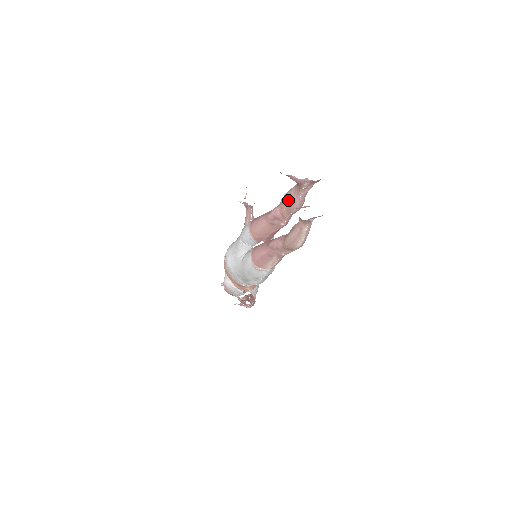
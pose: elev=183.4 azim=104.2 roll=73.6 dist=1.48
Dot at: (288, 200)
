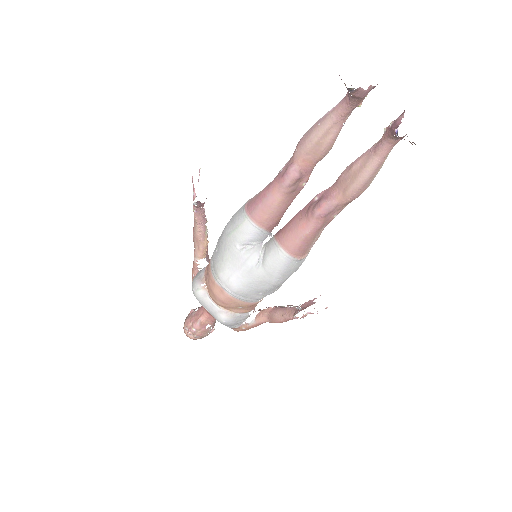
Dot at: (319, 142)
